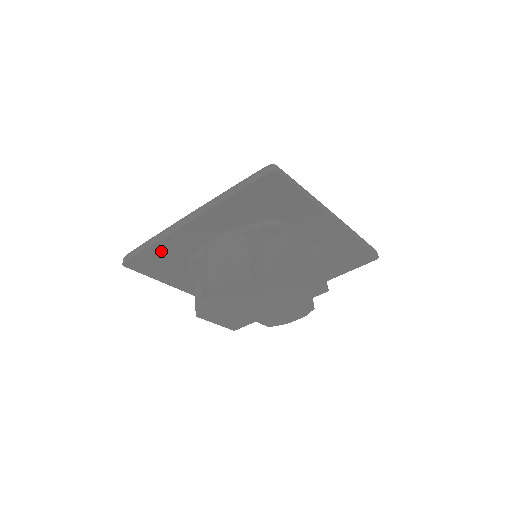
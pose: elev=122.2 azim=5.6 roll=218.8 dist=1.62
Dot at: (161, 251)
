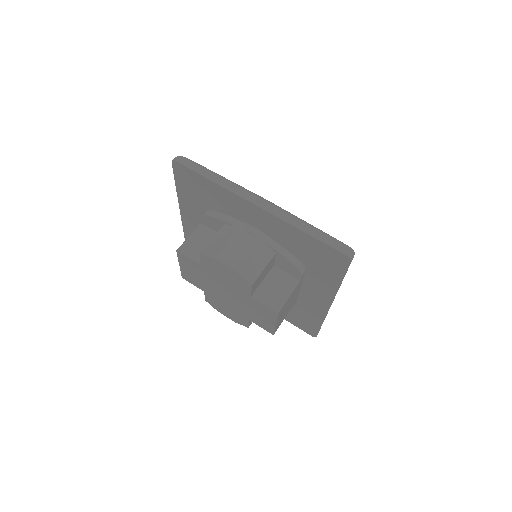
Dot at: (211, 189)
